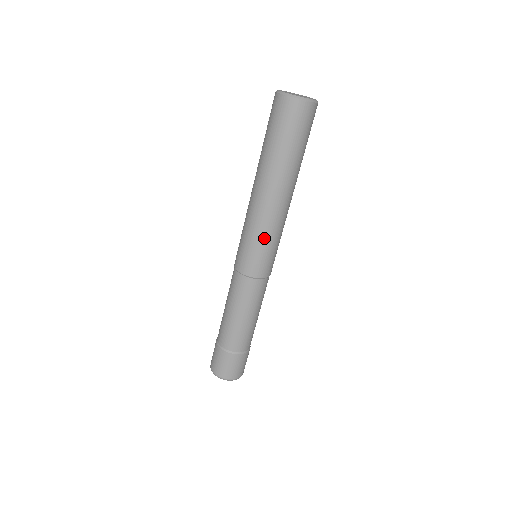
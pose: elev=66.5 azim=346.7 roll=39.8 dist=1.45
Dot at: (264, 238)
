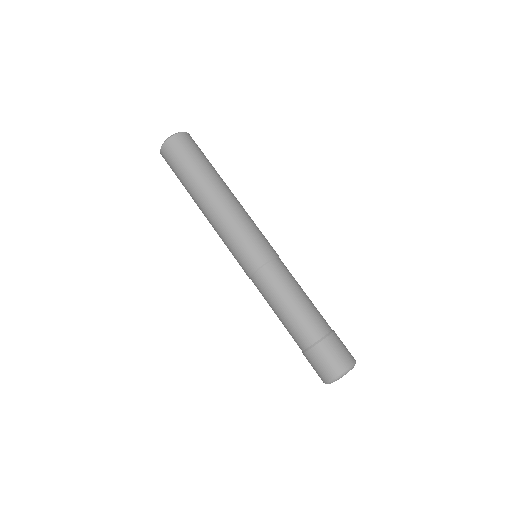
Dot at: (232, 237)
